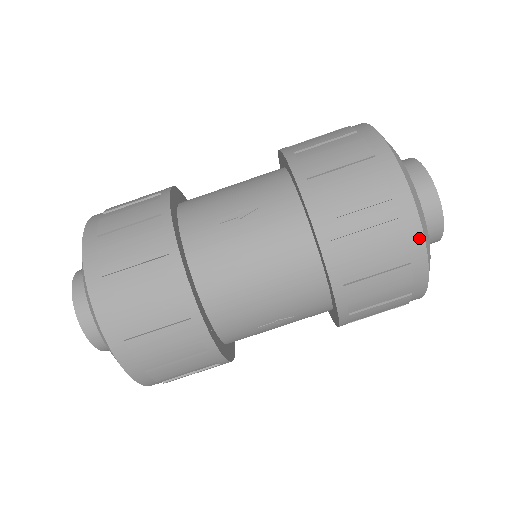
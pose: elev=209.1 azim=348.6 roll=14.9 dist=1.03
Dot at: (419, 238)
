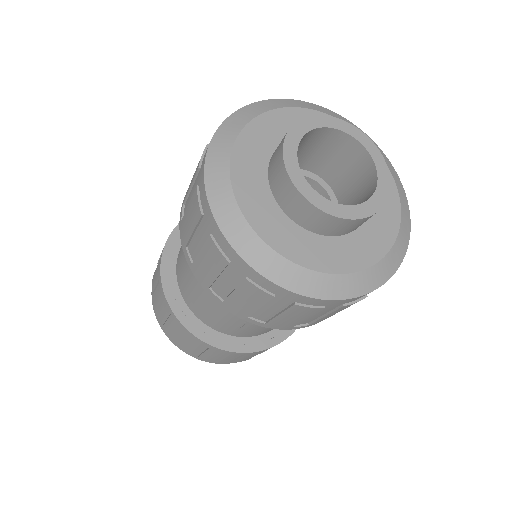
Dot at: (232, 252)
